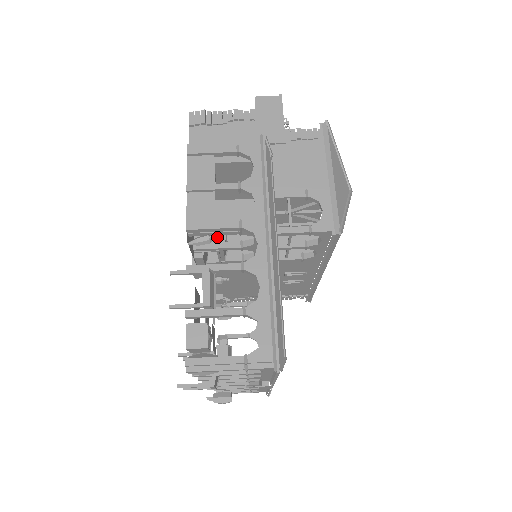
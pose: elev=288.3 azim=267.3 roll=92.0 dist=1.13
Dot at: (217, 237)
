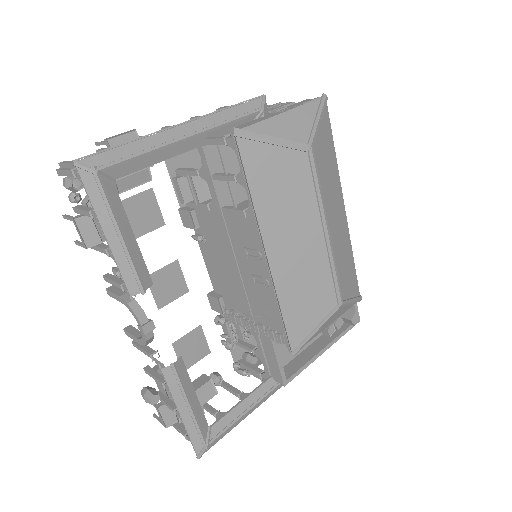
Dot at: occluded
